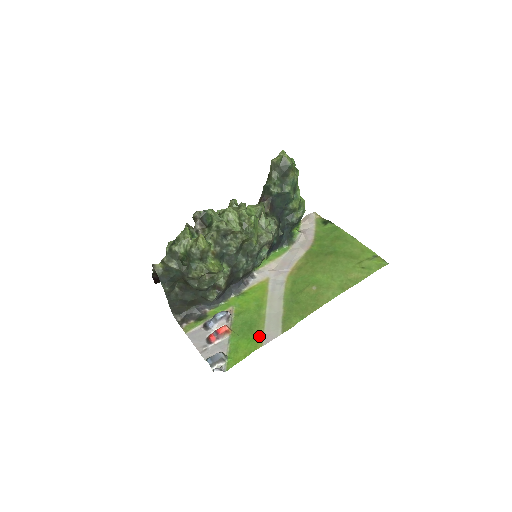
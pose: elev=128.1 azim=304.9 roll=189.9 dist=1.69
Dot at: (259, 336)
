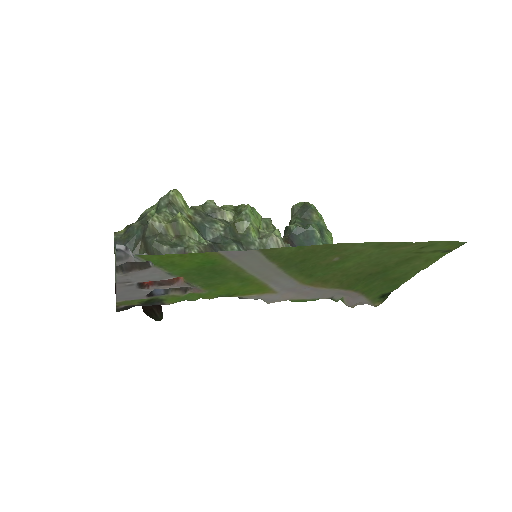
Dot at: (220, 260)
